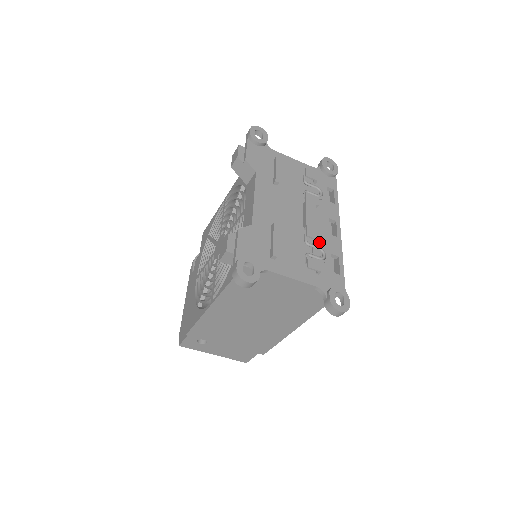
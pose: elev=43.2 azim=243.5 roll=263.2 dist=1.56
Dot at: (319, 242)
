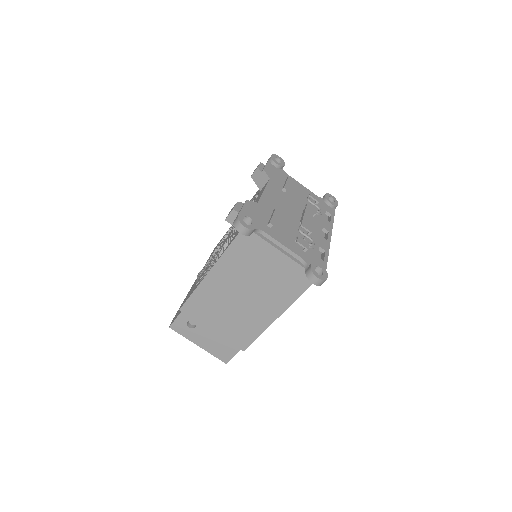
Dot at: (311, 236)
